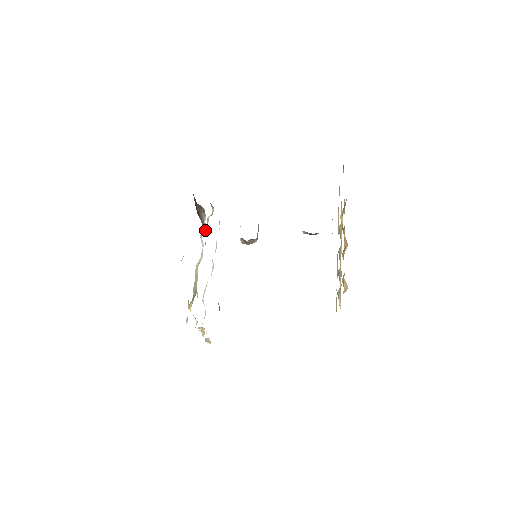
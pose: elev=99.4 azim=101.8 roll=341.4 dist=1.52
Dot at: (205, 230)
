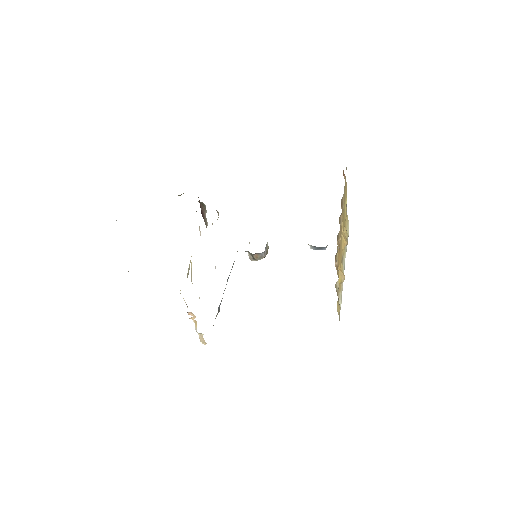
Dot at: occluded
